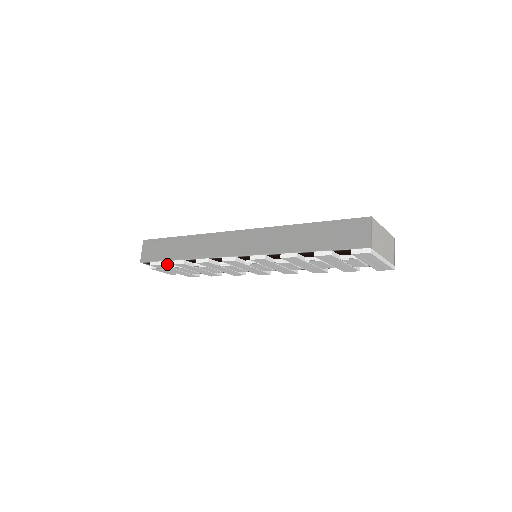
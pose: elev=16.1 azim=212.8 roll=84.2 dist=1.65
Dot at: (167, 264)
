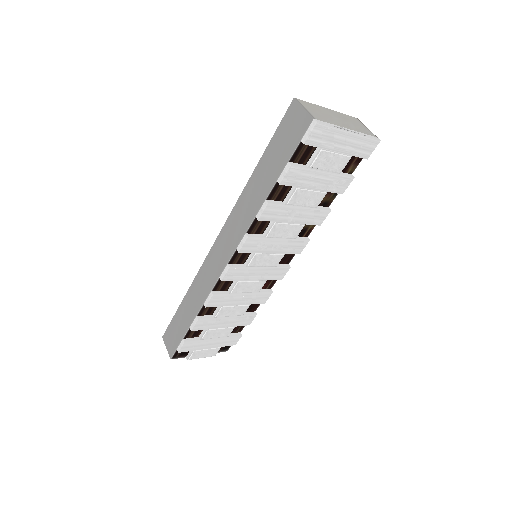
Dot at: (192, 339)
